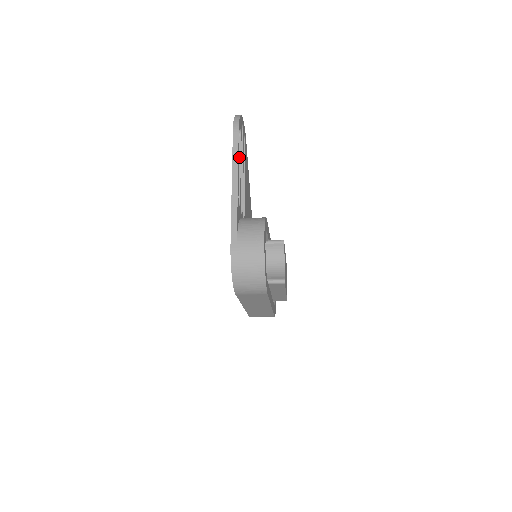
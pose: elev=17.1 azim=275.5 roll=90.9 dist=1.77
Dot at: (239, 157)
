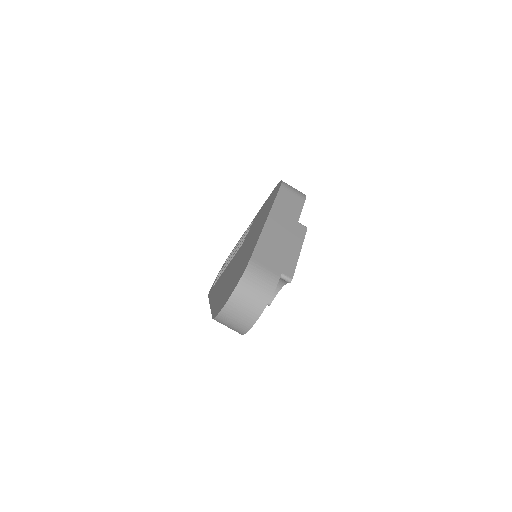
Dot at: occluded
